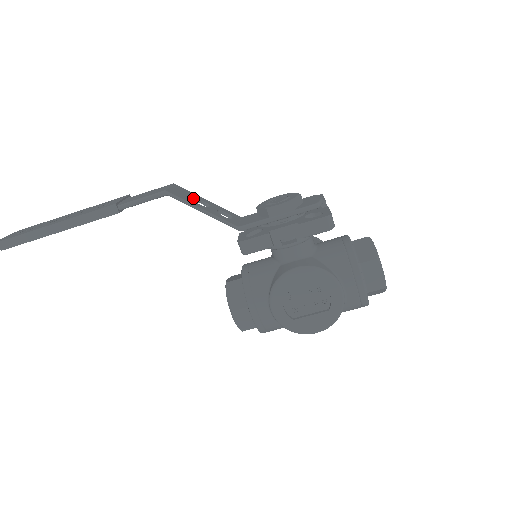
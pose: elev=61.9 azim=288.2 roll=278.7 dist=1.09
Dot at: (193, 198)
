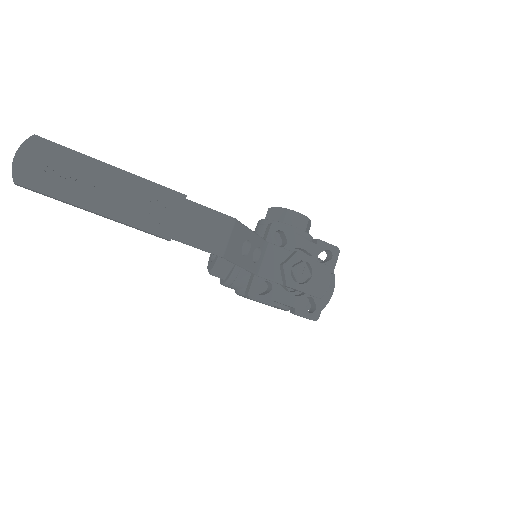
Dot at: (242, 245)
